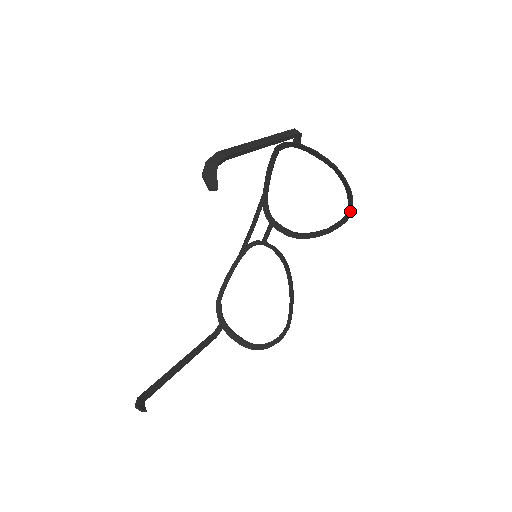
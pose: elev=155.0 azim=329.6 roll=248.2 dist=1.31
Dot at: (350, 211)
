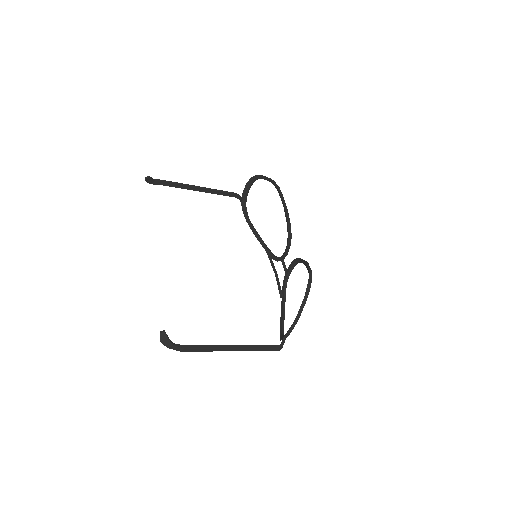
Dot at: (271, 181)
